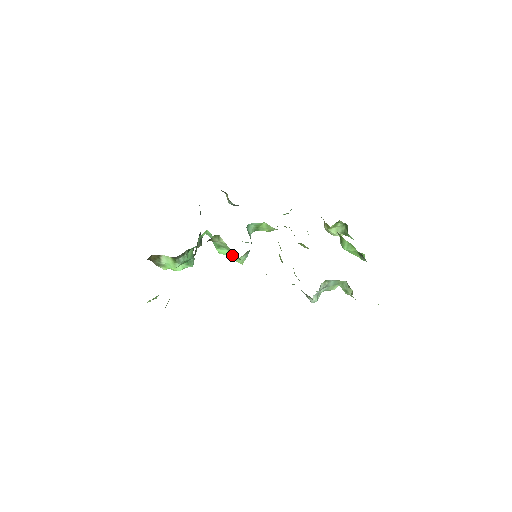
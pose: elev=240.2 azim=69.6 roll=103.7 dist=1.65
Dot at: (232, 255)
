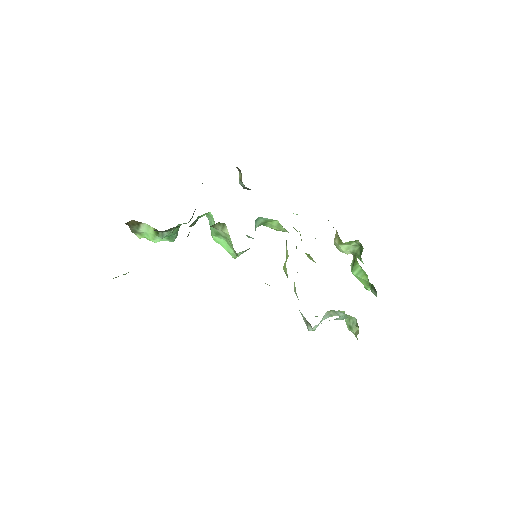
Dot at: (229, 247)
